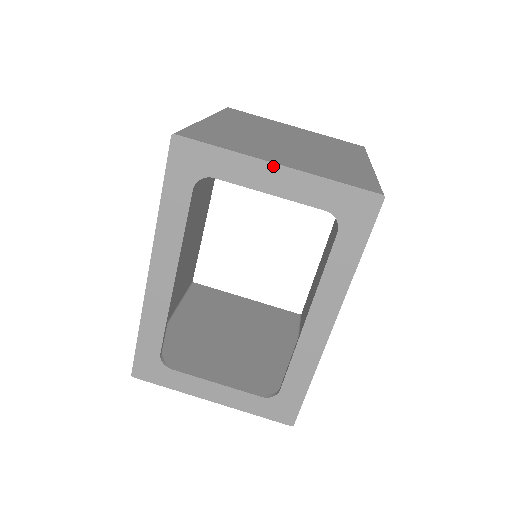
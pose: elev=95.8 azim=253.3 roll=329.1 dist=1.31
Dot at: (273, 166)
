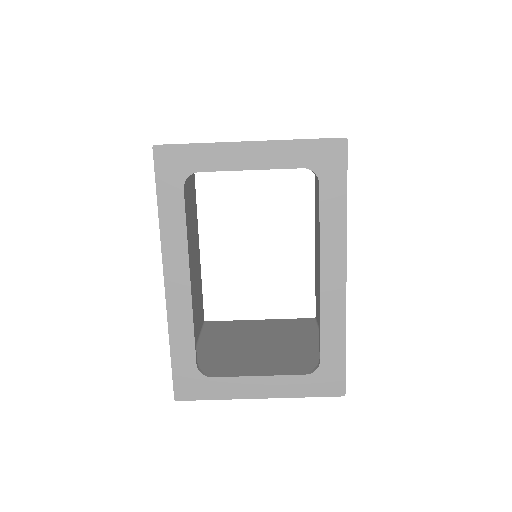
Dot at: (246, 144)
